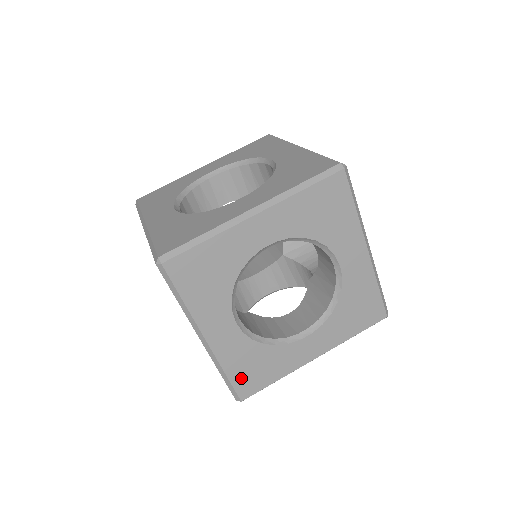
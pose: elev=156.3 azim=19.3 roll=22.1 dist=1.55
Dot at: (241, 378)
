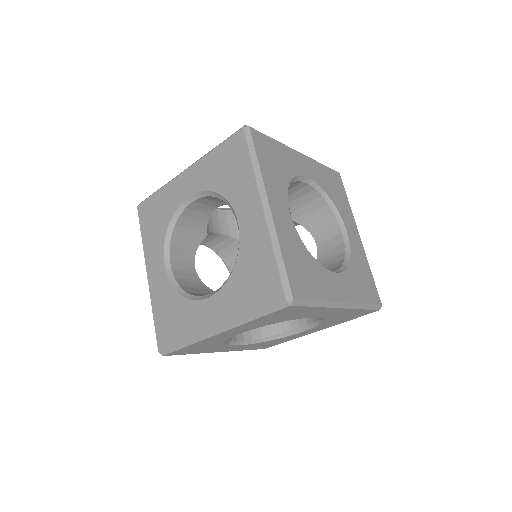
Dot at: (293, 270)
